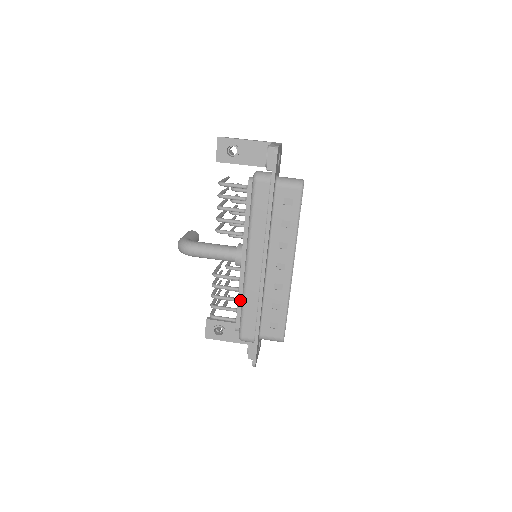
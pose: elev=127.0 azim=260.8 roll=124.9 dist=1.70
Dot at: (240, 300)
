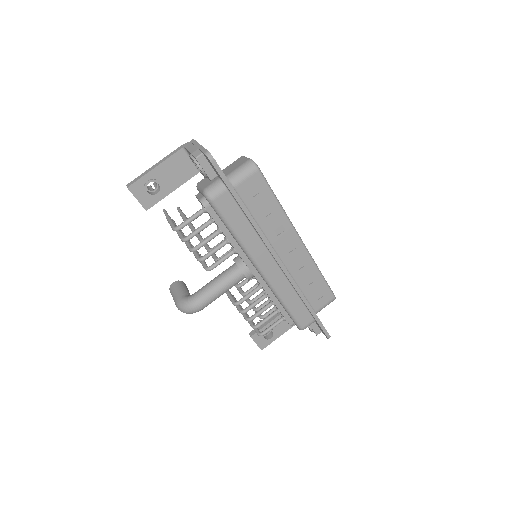
Dot at: (277, 303)
